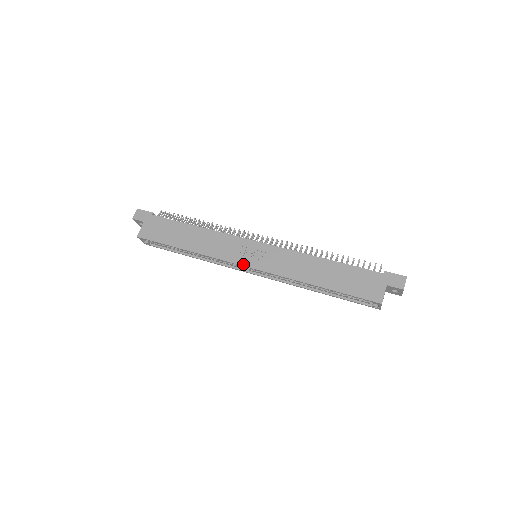
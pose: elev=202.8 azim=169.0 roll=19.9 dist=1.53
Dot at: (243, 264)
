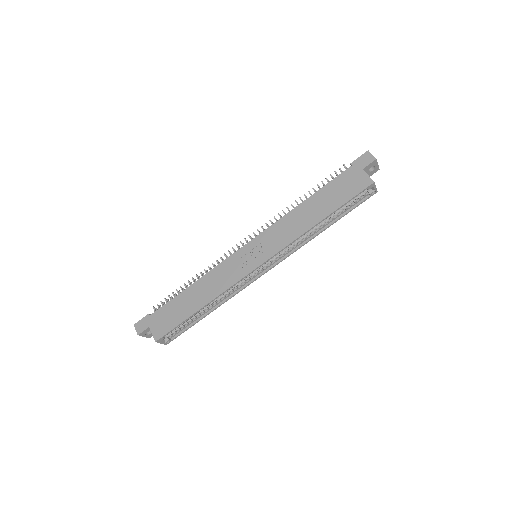
Dot at: (254, 268)
